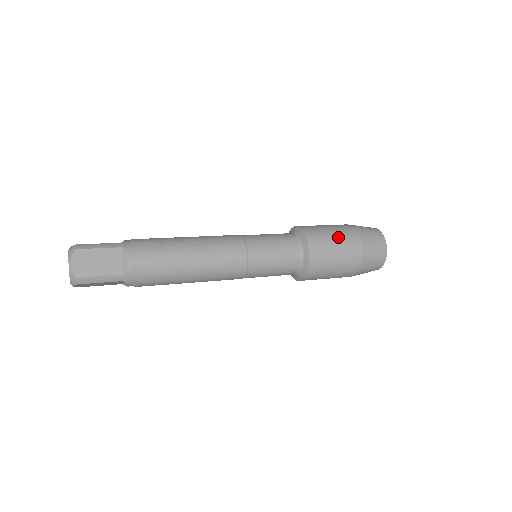
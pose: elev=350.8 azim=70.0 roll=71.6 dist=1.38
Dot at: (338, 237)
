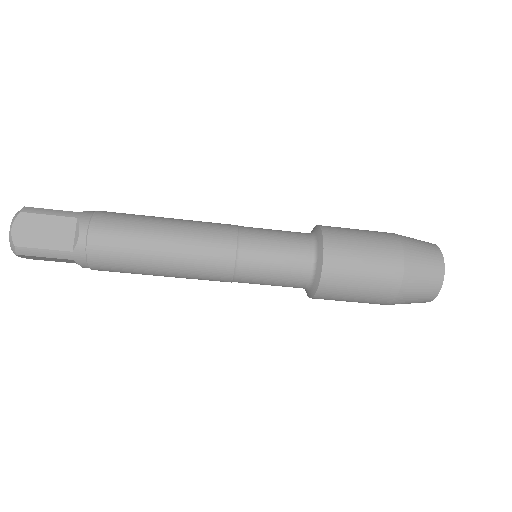
Dot at: occluded
